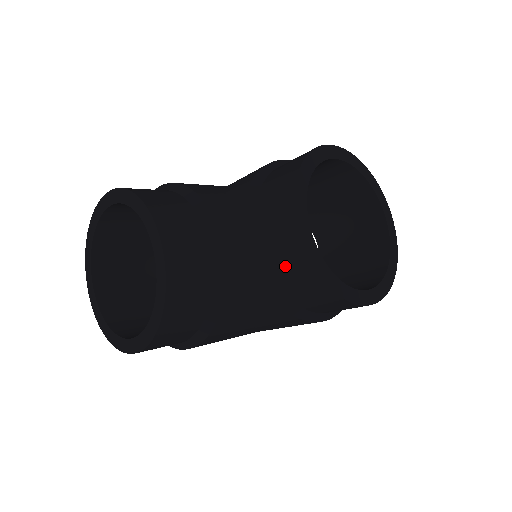
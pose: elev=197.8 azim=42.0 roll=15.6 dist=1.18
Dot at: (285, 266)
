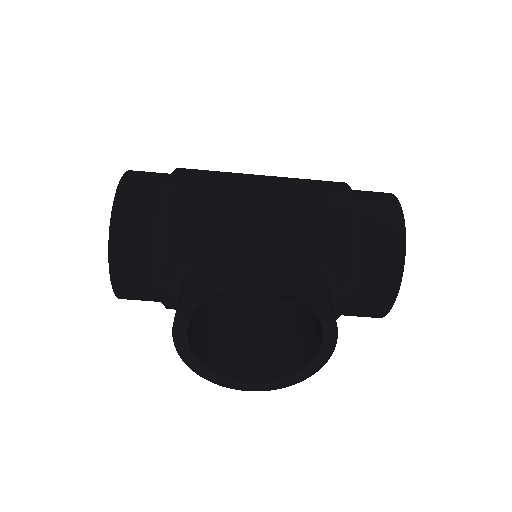
Dot at: occluded
